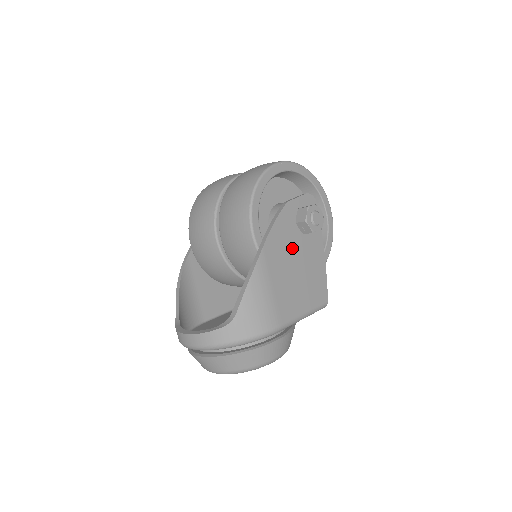
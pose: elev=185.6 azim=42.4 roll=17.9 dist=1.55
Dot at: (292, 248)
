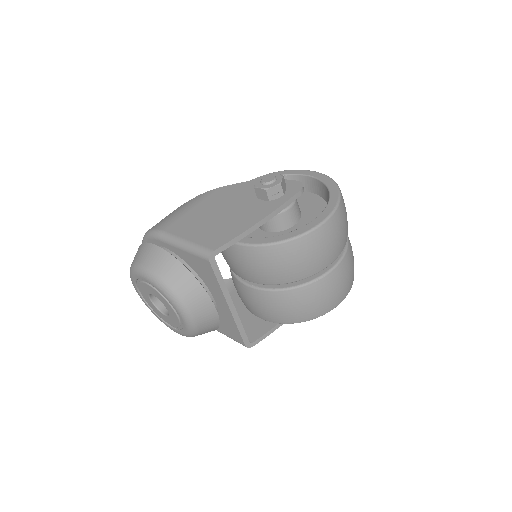
Dot at: (236, 201)
